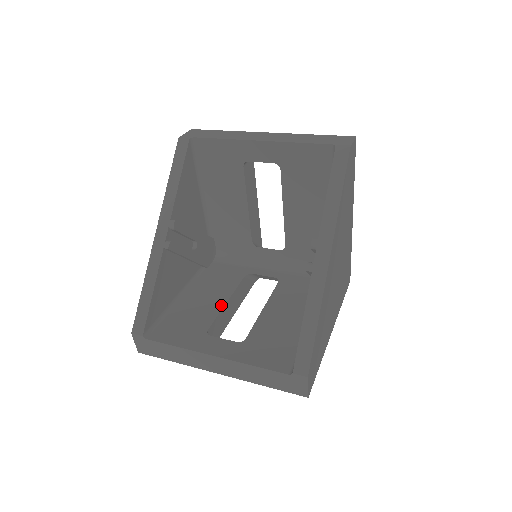
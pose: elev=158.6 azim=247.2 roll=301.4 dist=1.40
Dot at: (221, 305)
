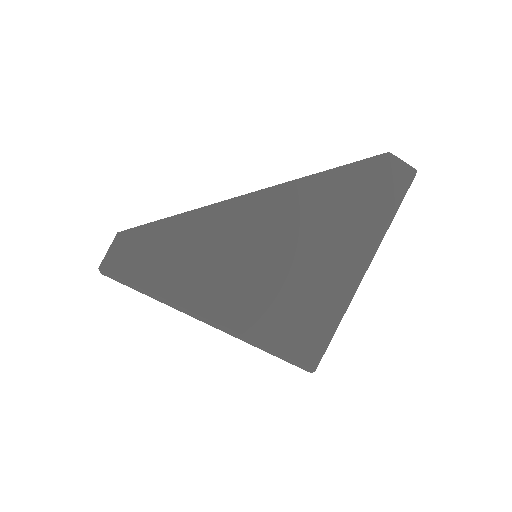
Dot at: occluded
